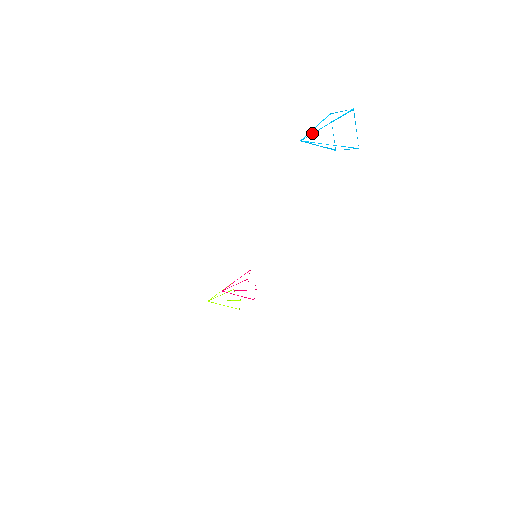
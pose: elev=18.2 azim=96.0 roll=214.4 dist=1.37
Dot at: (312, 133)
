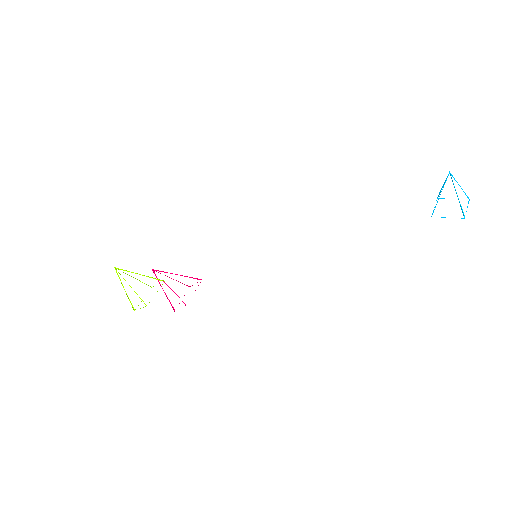
Dot at: (454, 178)
